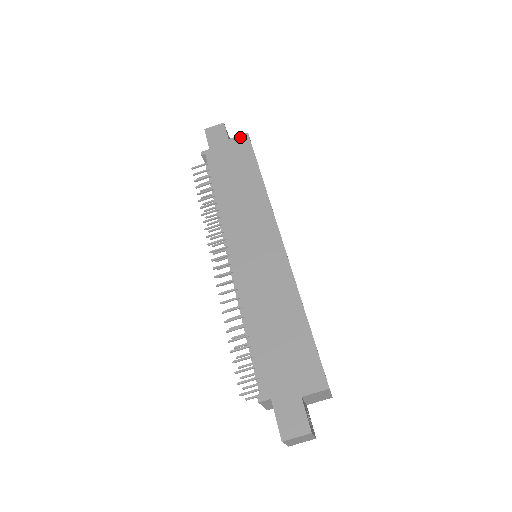
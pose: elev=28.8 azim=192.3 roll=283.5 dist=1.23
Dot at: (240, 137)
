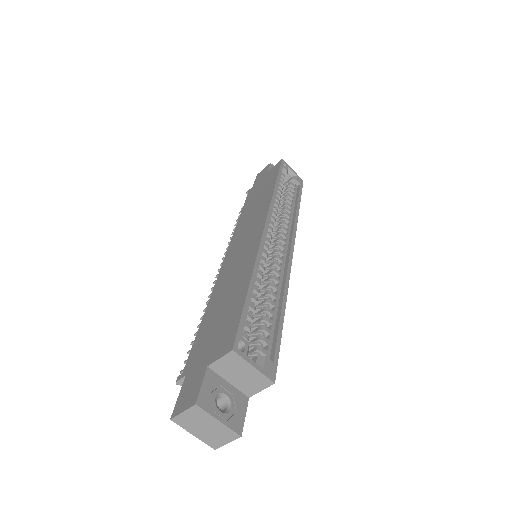
Dot at: (275, 165)
